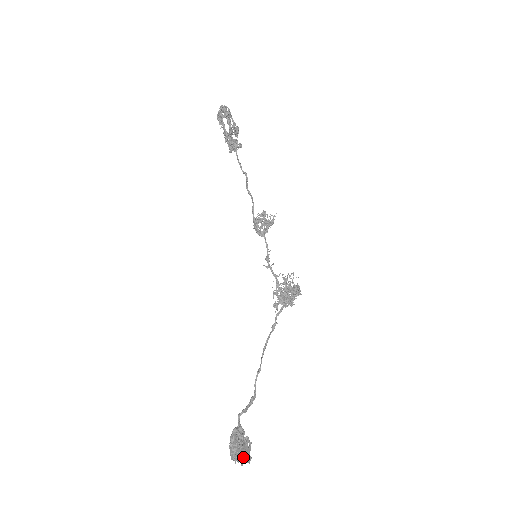
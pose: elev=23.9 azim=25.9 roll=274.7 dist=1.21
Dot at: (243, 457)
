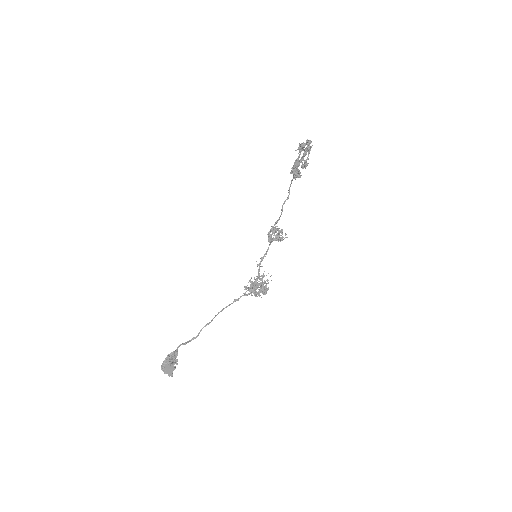
Dot at: (168, 371)
